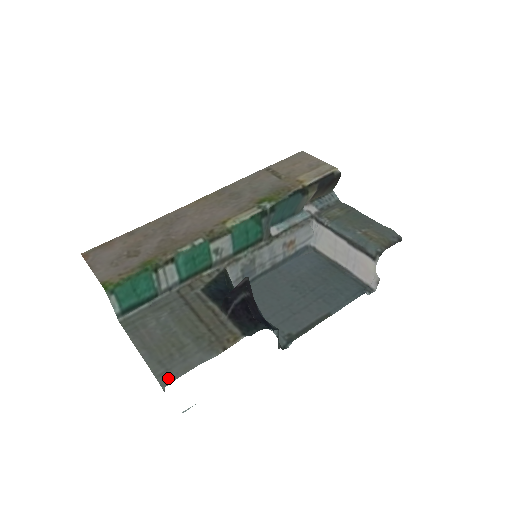
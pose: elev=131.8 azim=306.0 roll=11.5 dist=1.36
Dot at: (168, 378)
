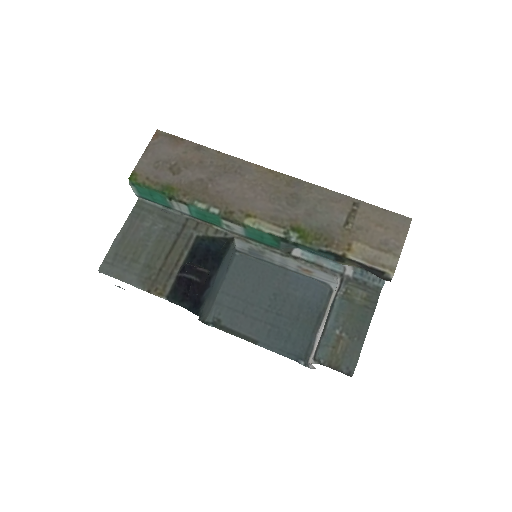
Dot at: (106, 269)
